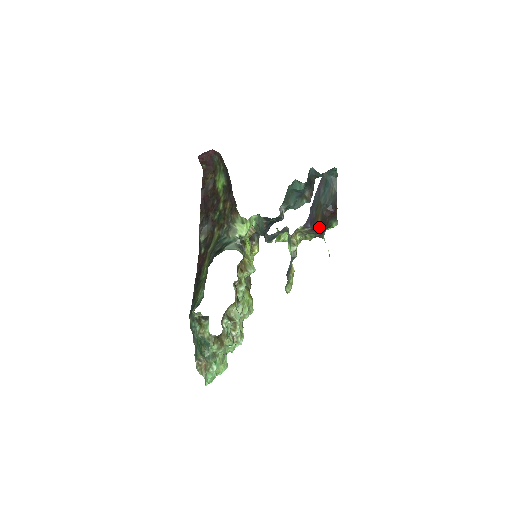
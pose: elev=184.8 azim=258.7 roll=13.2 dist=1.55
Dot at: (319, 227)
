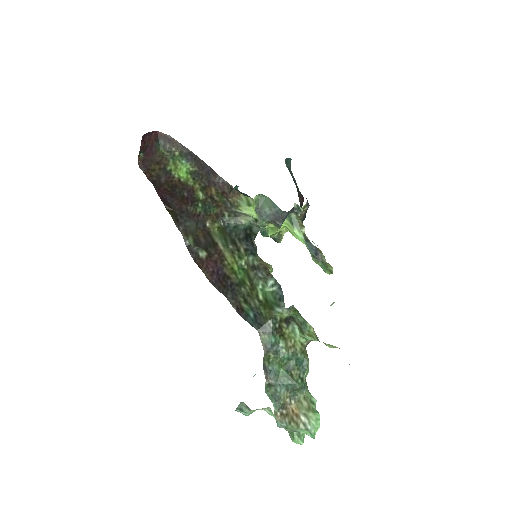
Dot at: occluded
